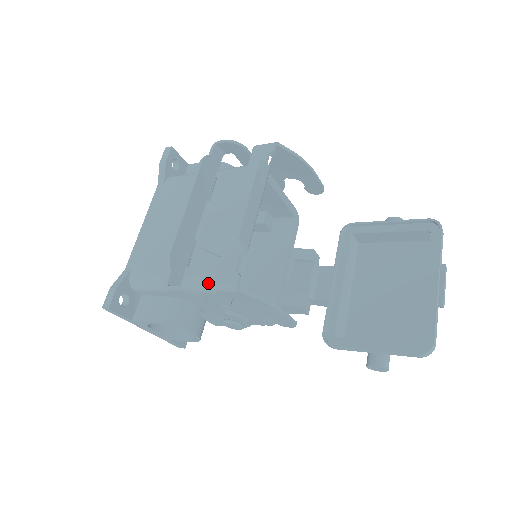
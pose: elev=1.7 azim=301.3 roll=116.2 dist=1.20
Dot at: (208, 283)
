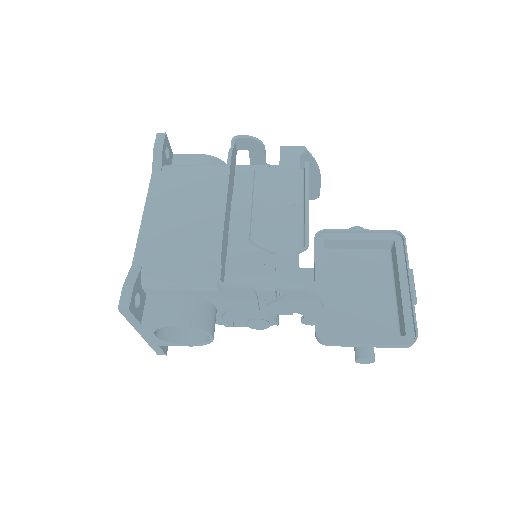
Dot at: (253, 280)
